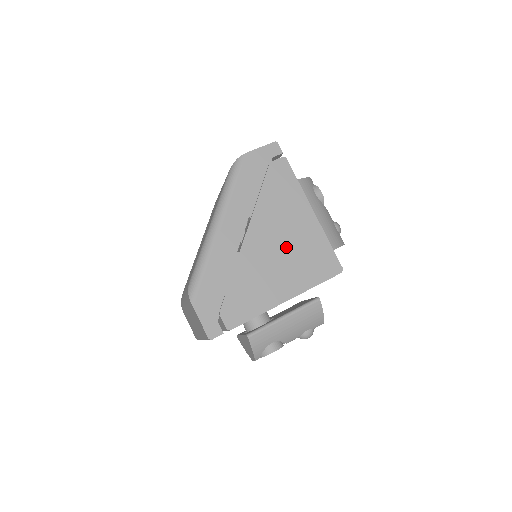
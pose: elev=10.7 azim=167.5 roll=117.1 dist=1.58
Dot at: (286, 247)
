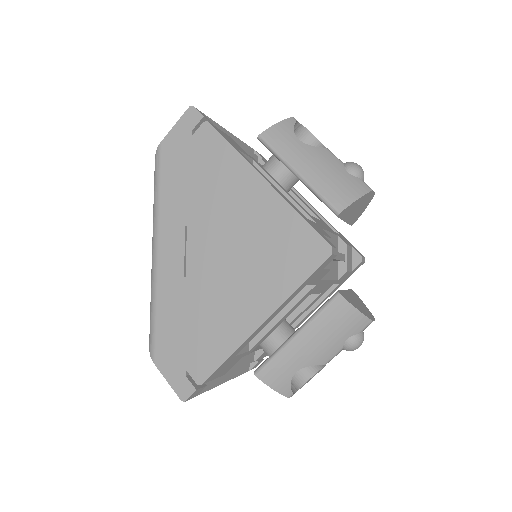
Dot at: (240, 247)
